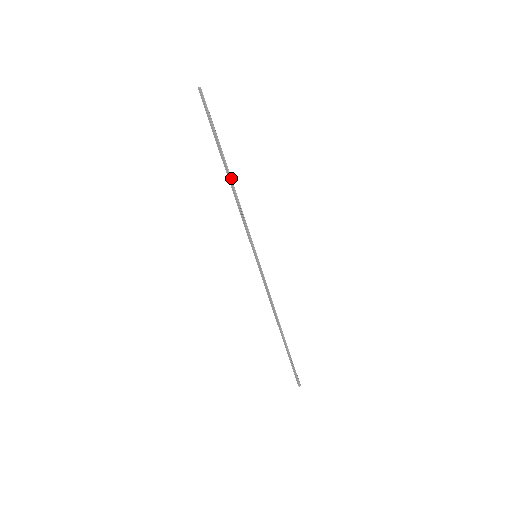
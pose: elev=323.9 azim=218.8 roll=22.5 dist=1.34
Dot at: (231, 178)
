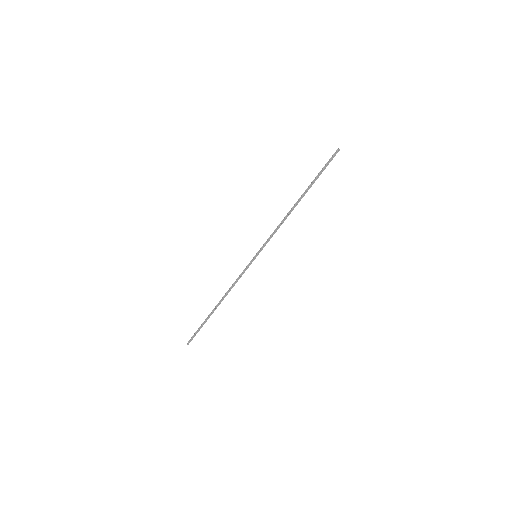
Dot at: (295, 206)
